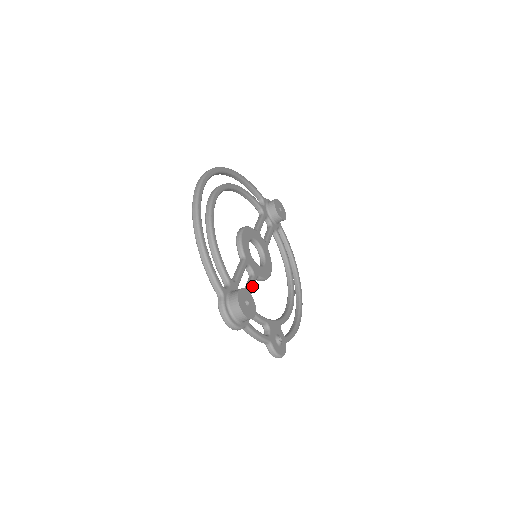
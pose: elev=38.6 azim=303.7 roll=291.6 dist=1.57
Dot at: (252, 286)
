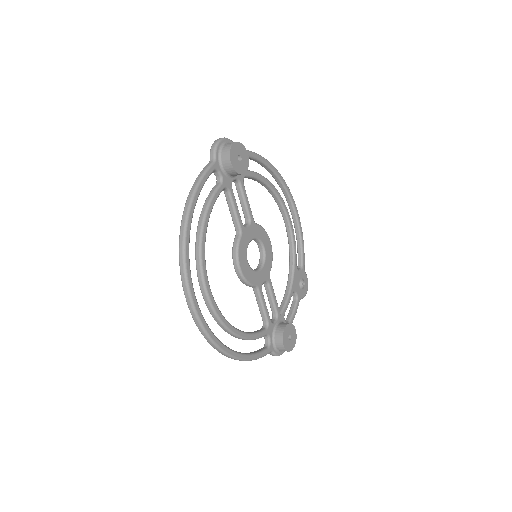
Dot at: (274, 295)
